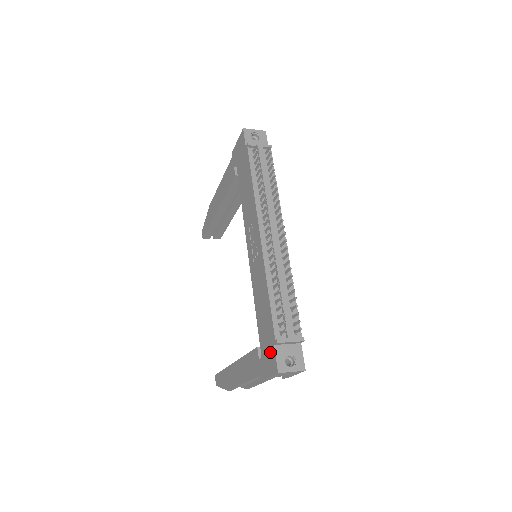
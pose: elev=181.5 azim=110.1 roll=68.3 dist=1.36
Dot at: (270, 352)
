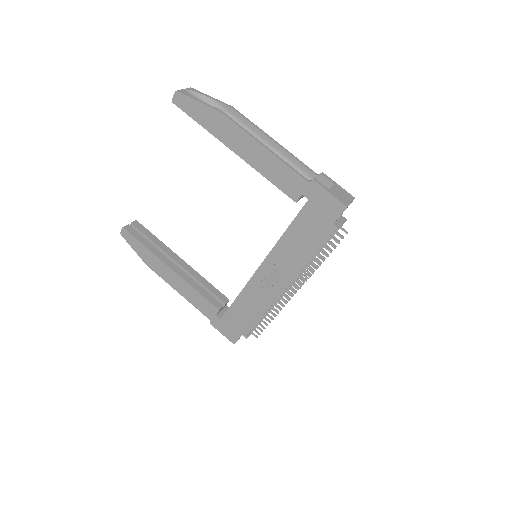
Dot at: (234, 332)
